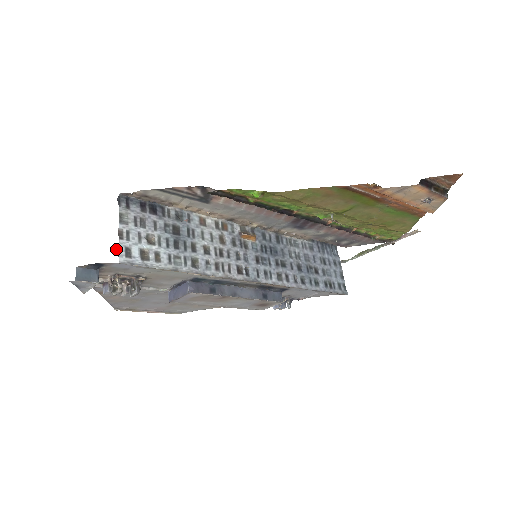
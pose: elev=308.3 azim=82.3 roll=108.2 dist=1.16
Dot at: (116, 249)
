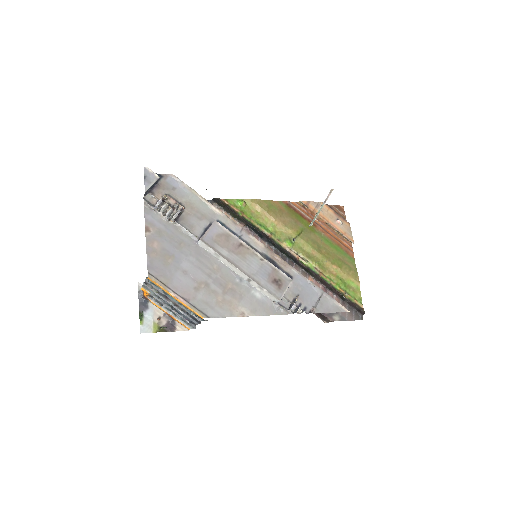
Dot at: (141, 292)
